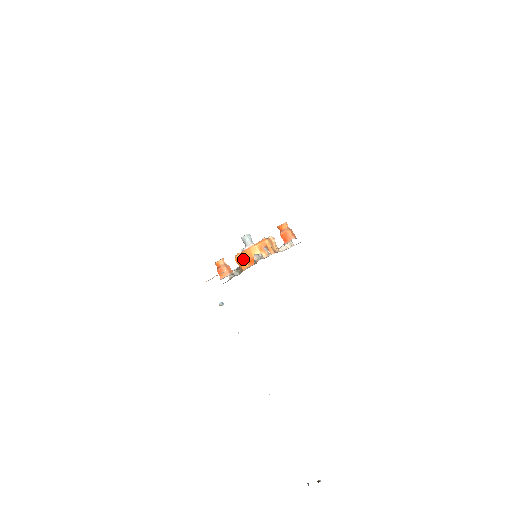
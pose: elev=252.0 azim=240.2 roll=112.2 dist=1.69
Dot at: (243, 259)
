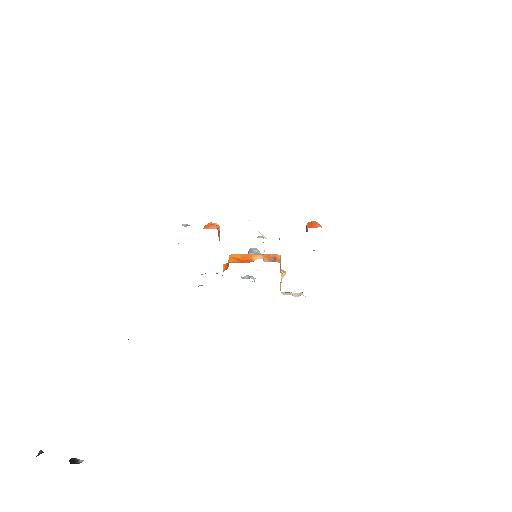
Dot at: (237, 257)
